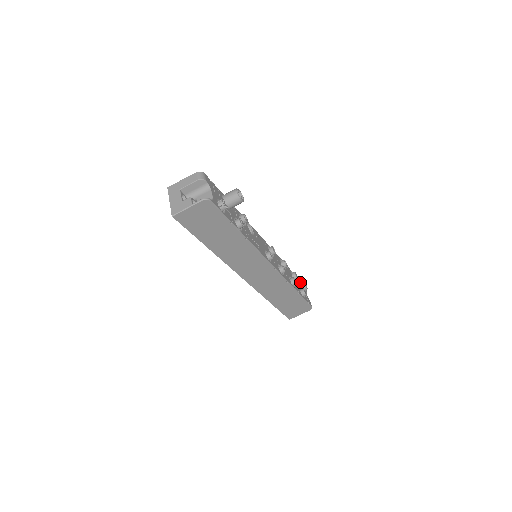
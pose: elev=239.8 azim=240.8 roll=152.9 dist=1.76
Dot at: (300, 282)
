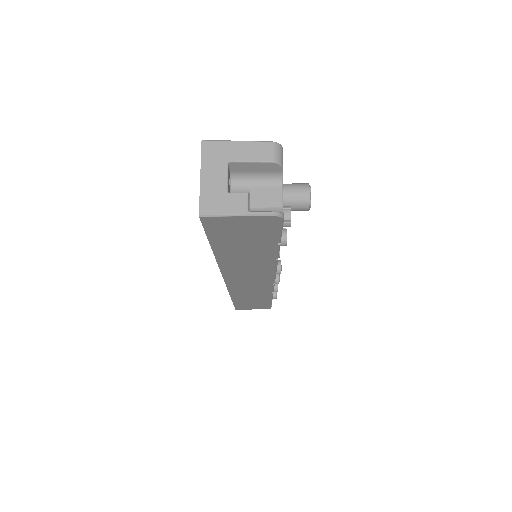
Dot at: occluded
